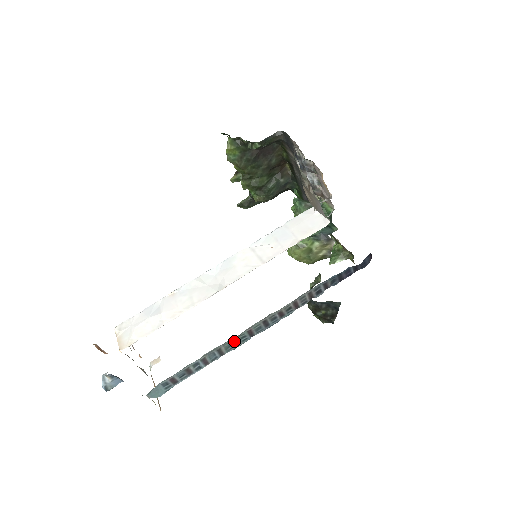
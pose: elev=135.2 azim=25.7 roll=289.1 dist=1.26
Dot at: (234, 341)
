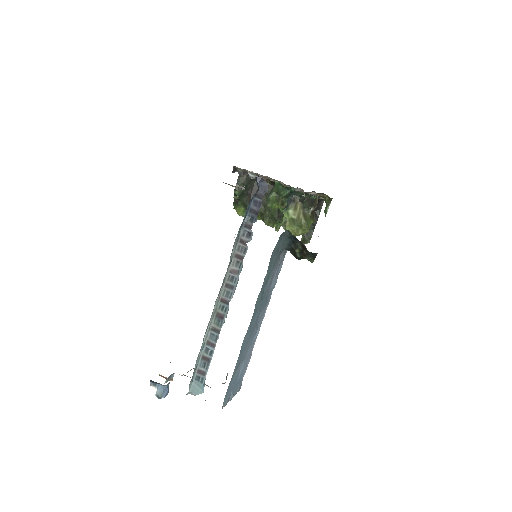
Dot at: (218, 315)
